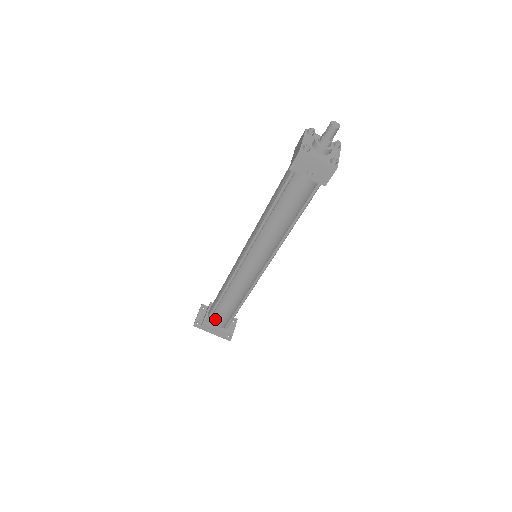
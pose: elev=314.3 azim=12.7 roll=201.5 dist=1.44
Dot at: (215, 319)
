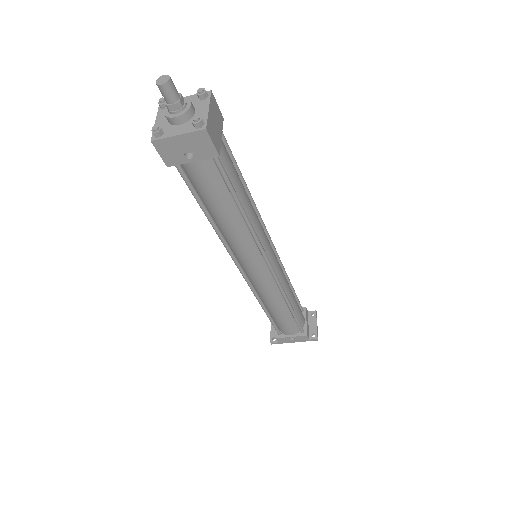
Dot at: (283, 330)
